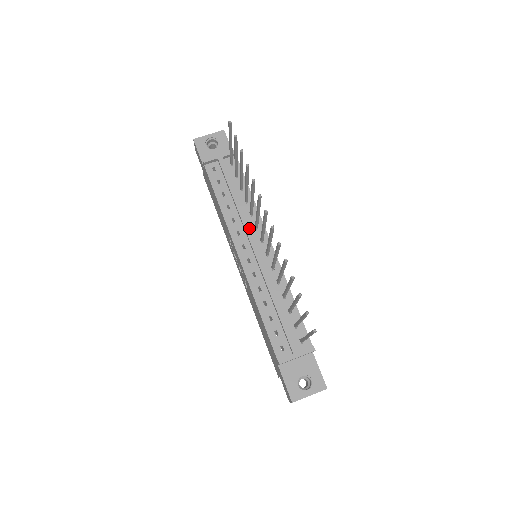
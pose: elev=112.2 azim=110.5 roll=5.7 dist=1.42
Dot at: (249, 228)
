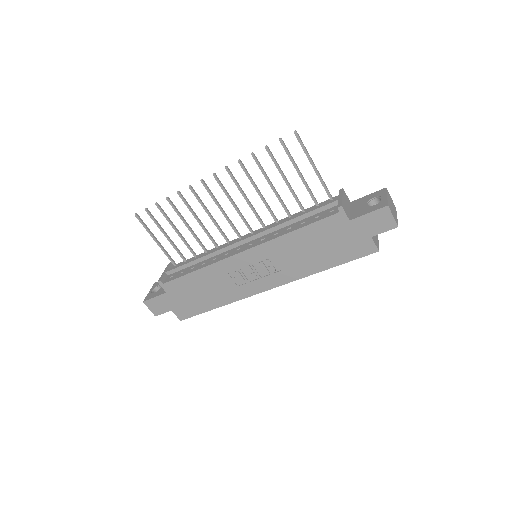
Dot at: (226, 245)
